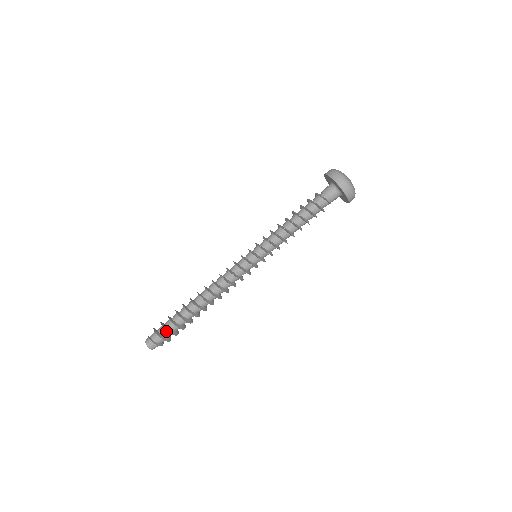
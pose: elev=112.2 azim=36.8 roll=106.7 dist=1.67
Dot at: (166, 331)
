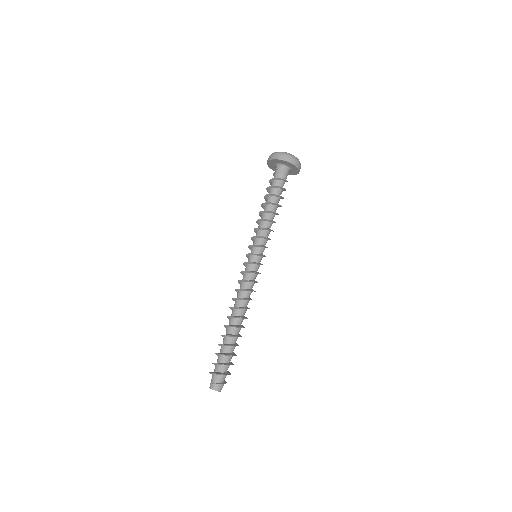
Dot at: (225, 366)
